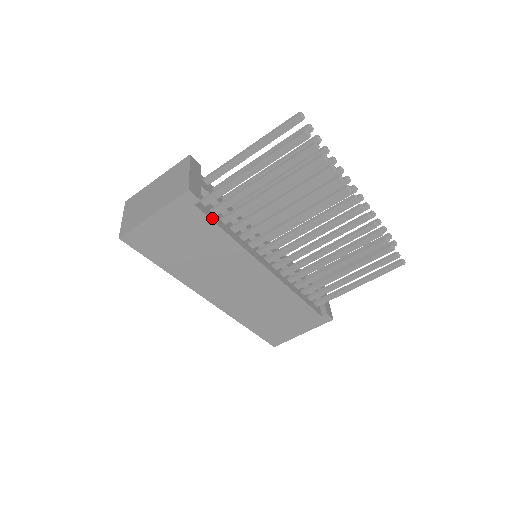
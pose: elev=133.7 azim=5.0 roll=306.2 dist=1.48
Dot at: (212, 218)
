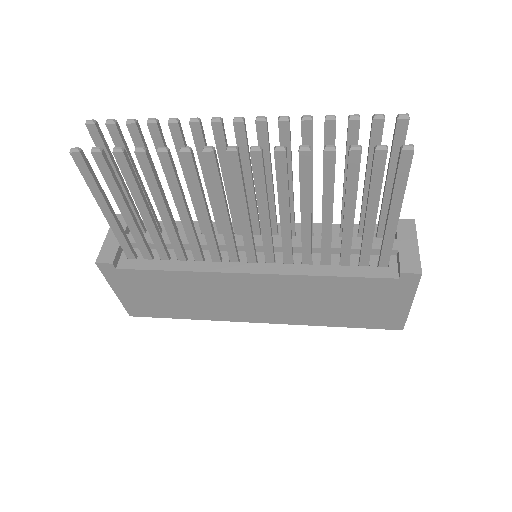
Dot at: (144, 267)
